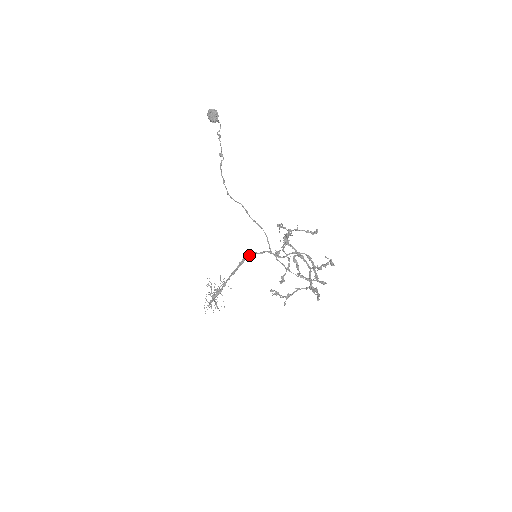
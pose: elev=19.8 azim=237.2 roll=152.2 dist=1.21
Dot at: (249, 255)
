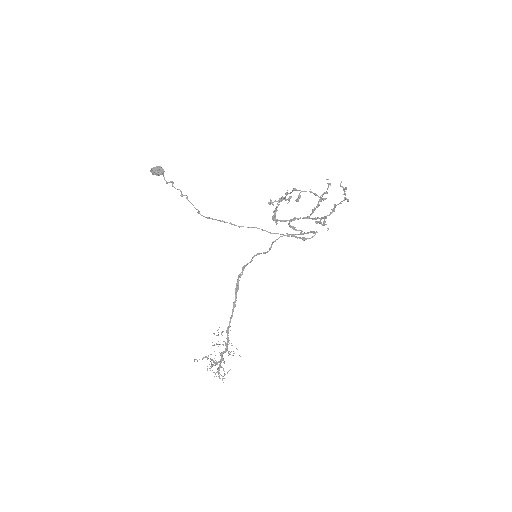
Dot at: occluded
